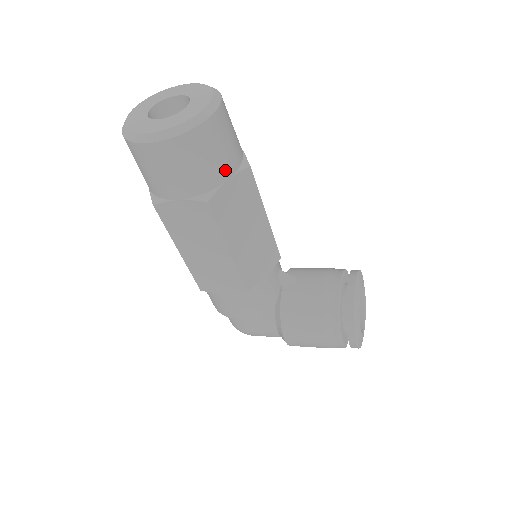
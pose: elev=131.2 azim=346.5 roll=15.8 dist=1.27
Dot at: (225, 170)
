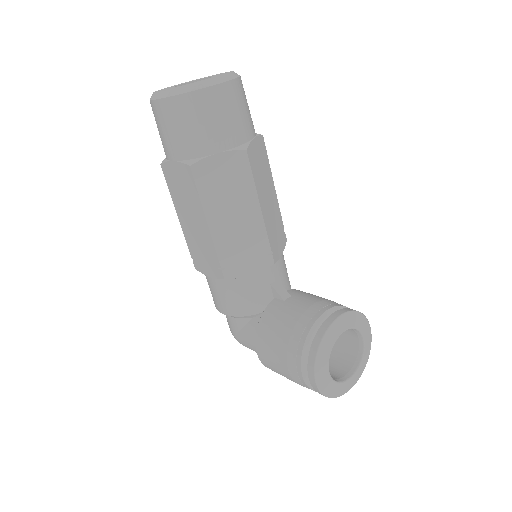
Dot at: (216, 143)
